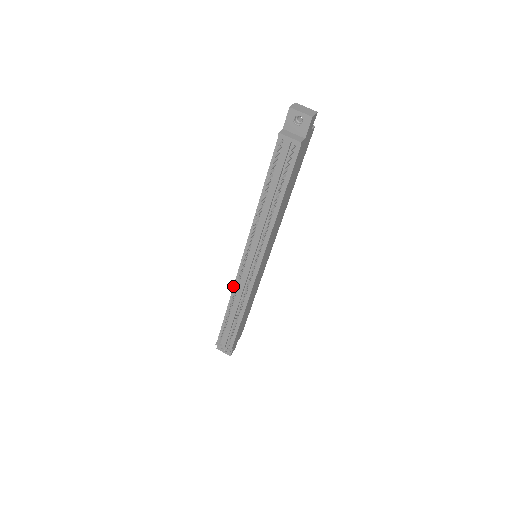
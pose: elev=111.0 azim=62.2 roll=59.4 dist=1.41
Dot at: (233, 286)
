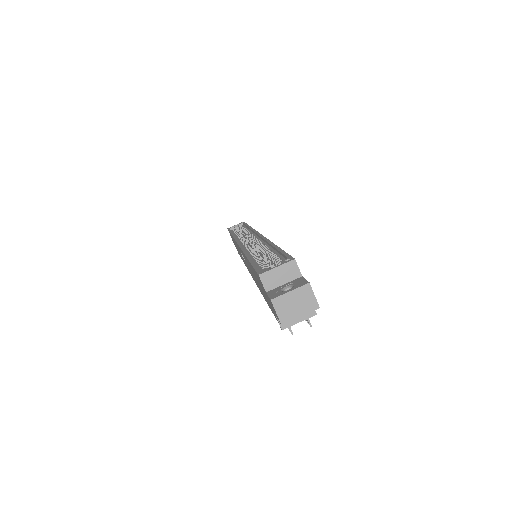
Dot at: occluded
